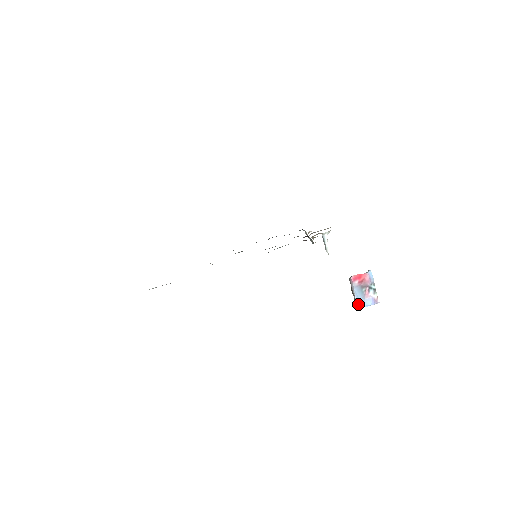
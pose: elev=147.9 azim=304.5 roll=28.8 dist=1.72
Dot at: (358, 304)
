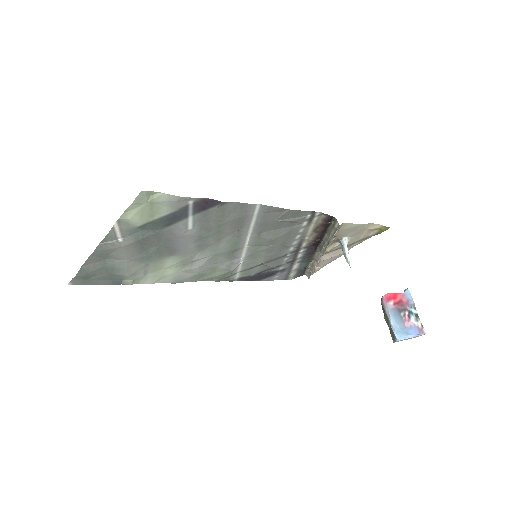
Dot at: (397, 334)
